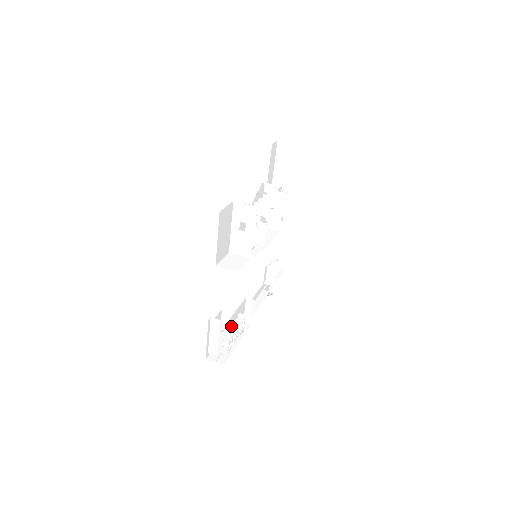
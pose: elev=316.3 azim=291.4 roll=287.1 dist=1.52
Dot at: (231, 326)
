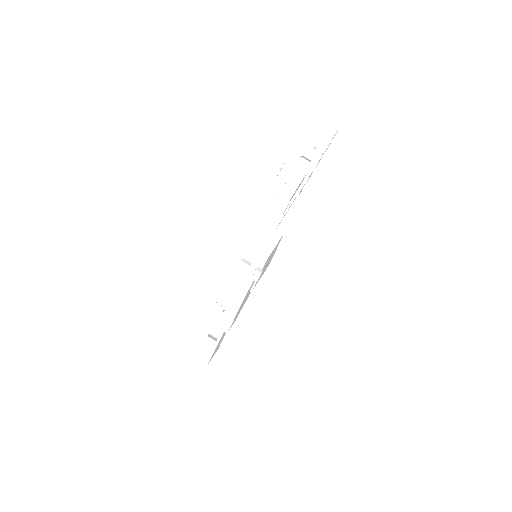
Dot at: occluded
